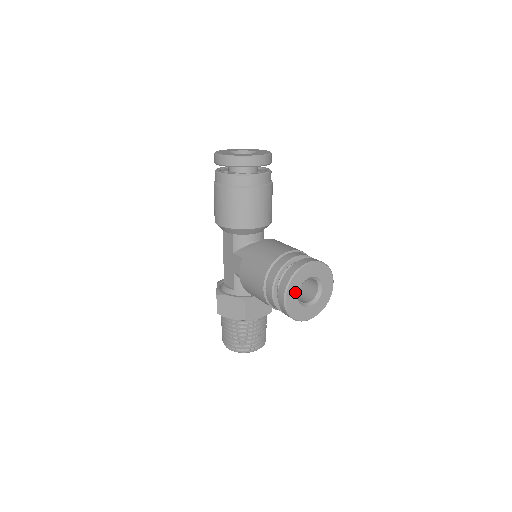
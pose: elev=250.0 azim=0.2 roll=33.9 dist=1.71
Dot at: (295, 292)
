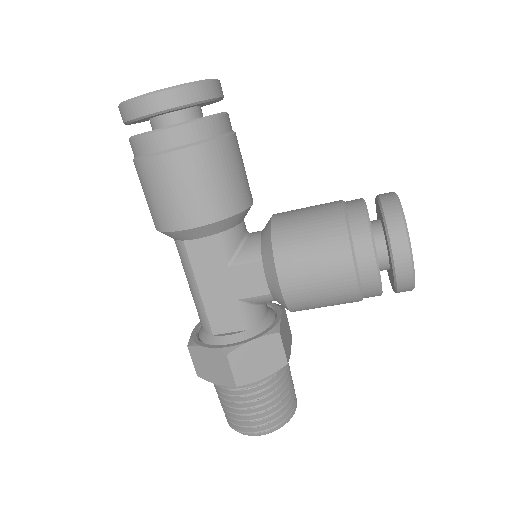
Dot at: occluded
